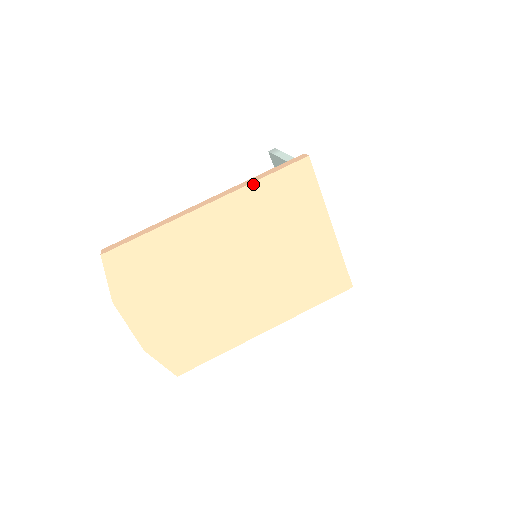
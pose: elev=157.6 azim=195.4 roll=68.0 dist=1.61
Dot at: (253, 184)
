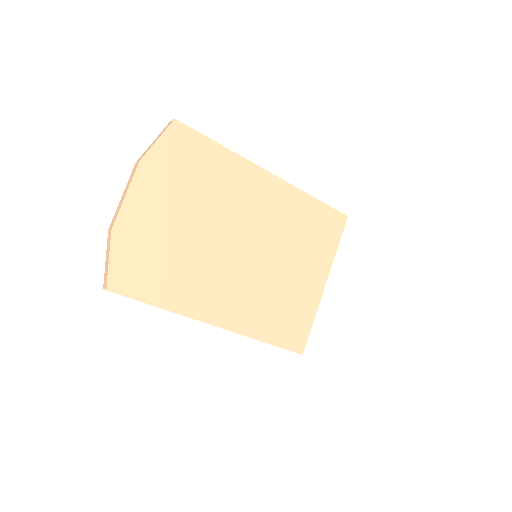
Dot at: (307, 195)
